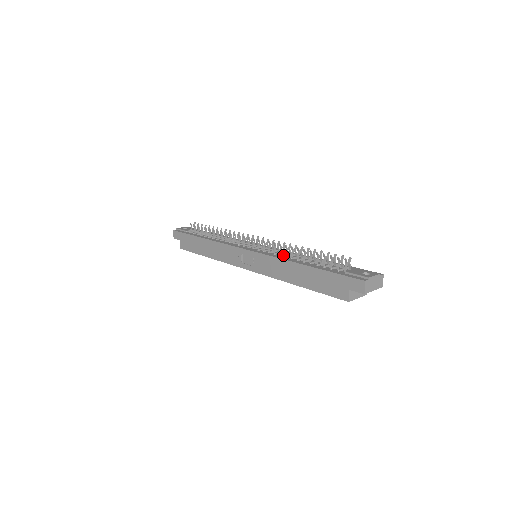
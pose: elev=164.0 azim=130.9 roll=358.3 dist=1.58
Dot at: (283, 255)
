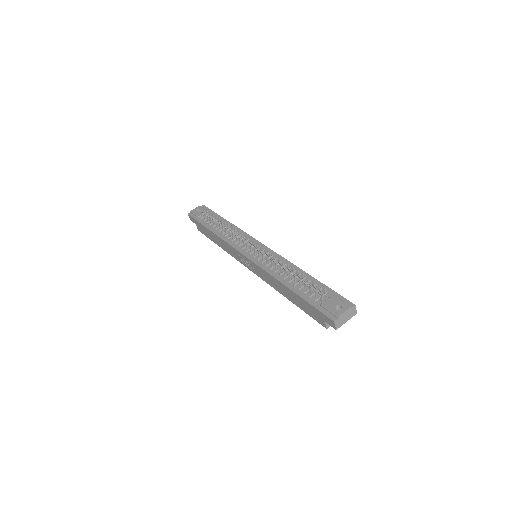
Dot at: (274, 267)
